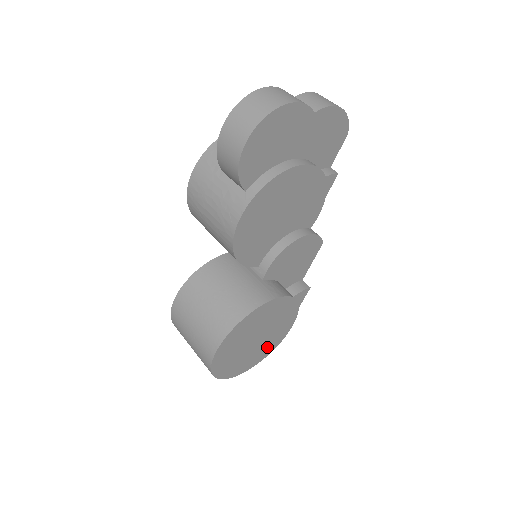
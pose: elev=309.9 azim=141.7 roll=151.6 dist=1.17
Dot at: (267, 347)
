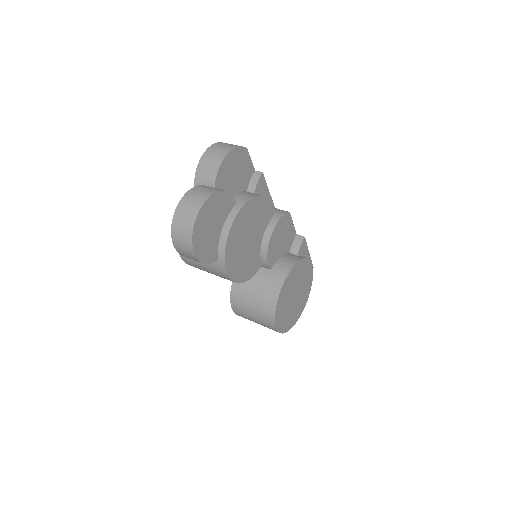
Dot at: (306, 287)
